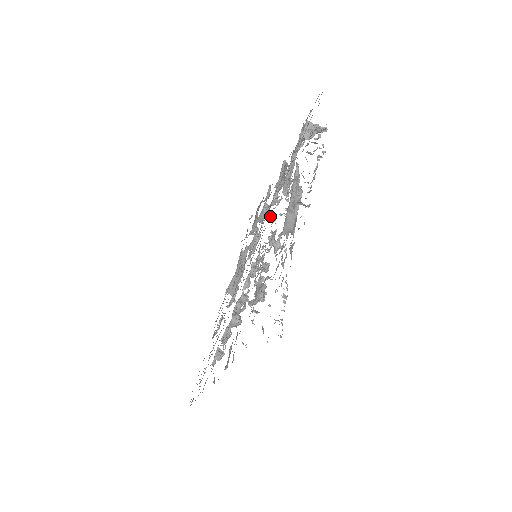
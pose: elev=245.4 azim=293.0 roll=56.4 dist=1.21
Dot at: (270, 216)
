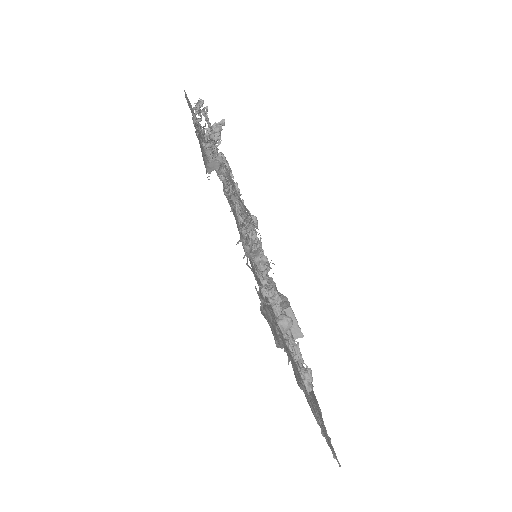
Dot at: (231, 209)
